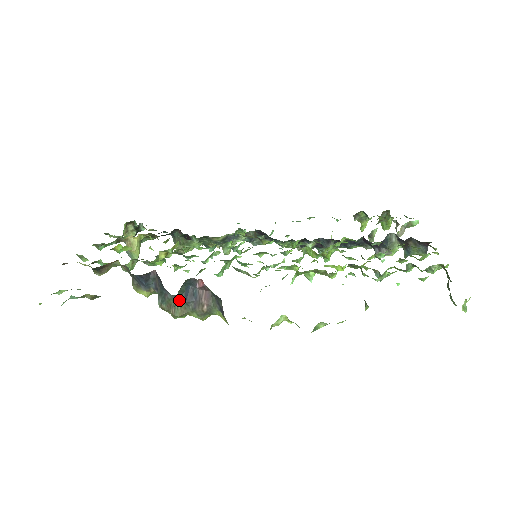
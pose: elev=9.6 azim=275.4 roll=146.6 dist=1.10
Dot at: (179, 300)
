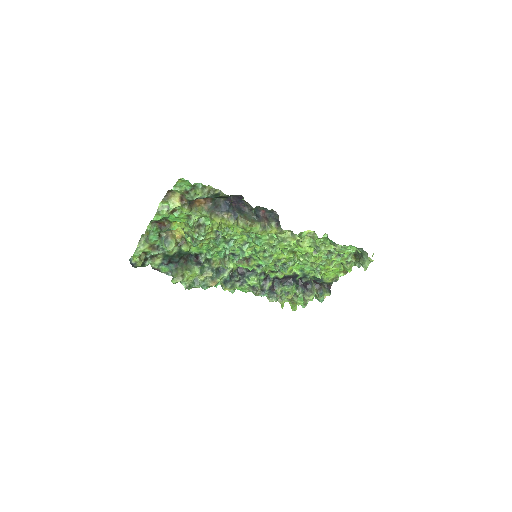
Dot at: (251, 216)
